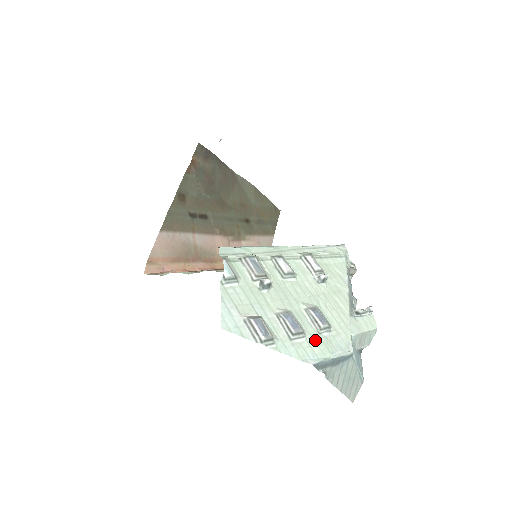
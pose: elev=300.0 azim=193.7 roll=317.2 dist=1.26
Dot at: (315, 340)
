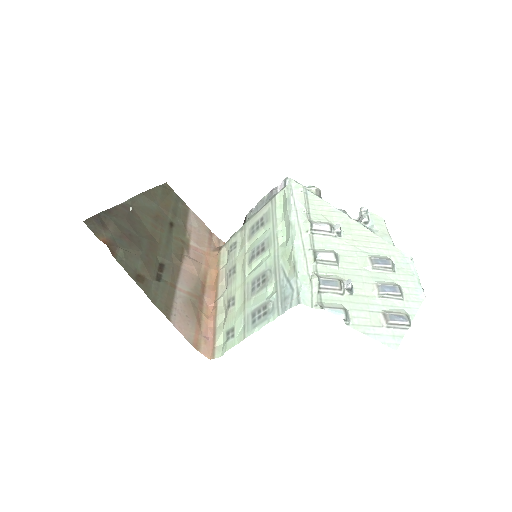
Dot at: (402, 280)
